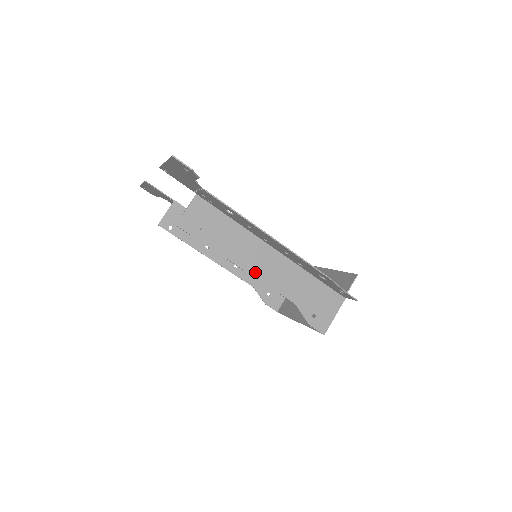
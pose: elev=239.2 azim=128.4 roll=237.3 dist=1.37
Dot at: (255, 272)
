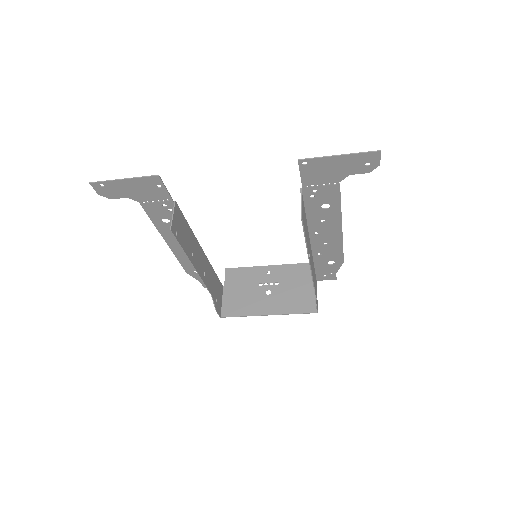
Dot at: (310, 263)
